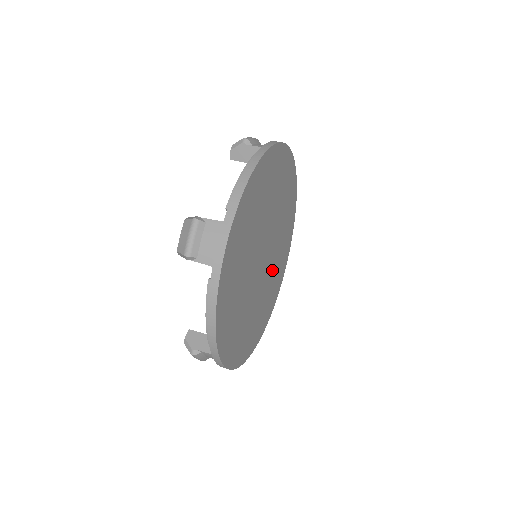
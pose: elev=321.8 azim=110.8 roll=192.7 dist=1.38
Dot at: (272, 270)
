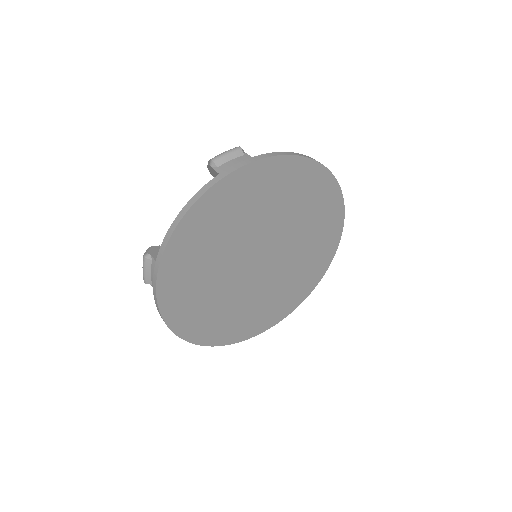
Dot at: (258, 295)
